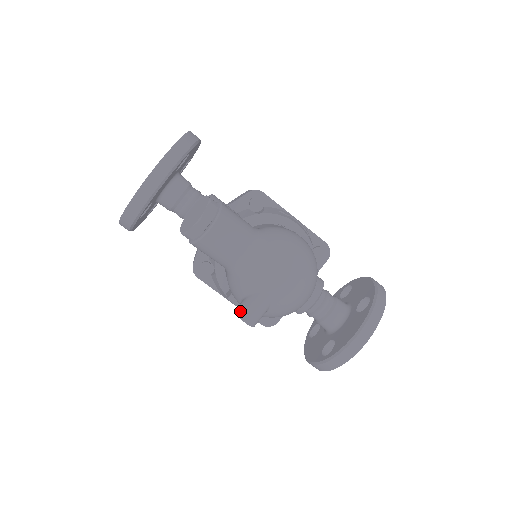
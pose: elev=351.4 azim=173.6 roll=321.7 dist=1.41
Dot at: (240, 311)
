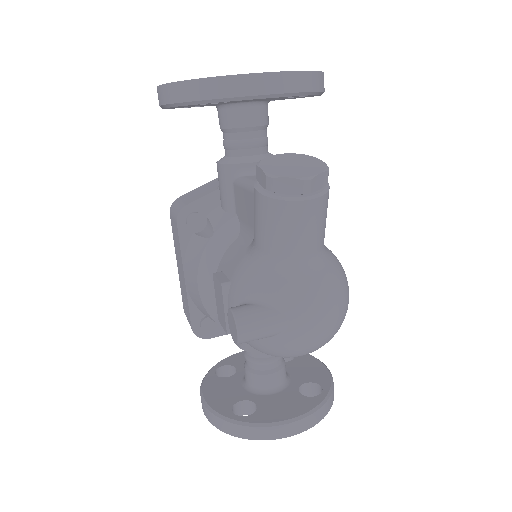
Dot at: (242, 315)
